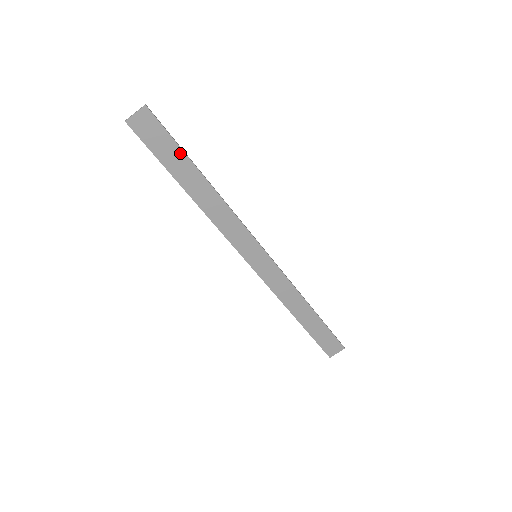
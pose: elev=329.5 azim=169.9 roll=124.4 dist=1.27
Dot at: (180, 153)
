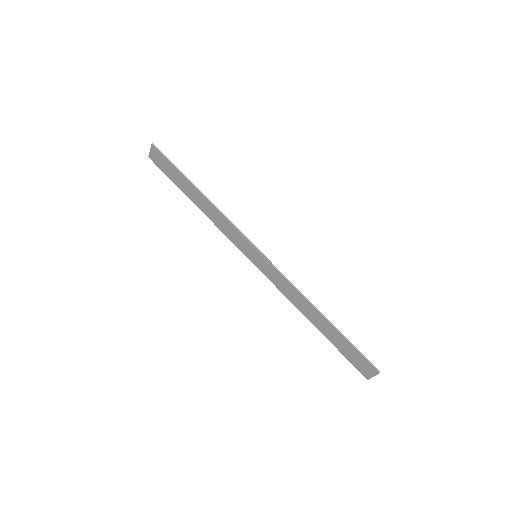
Dot at: (178, 173)
